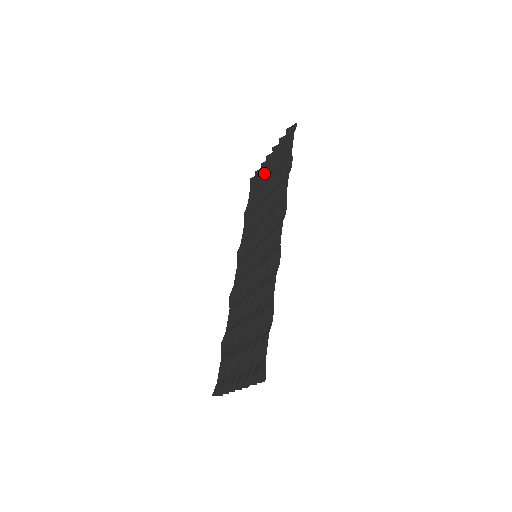
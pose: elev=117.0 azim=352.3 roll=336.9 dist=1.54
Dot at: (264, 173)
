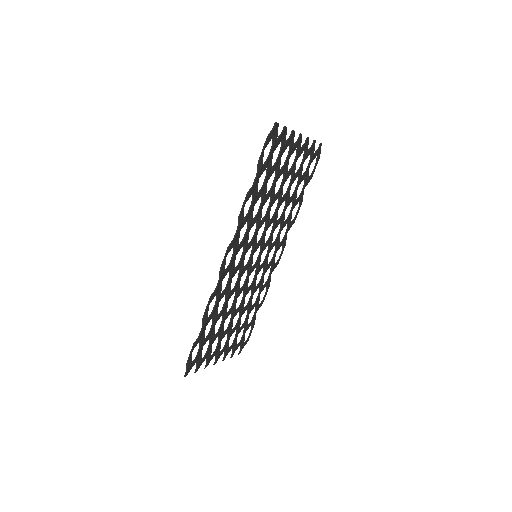
Dot at: occluded
